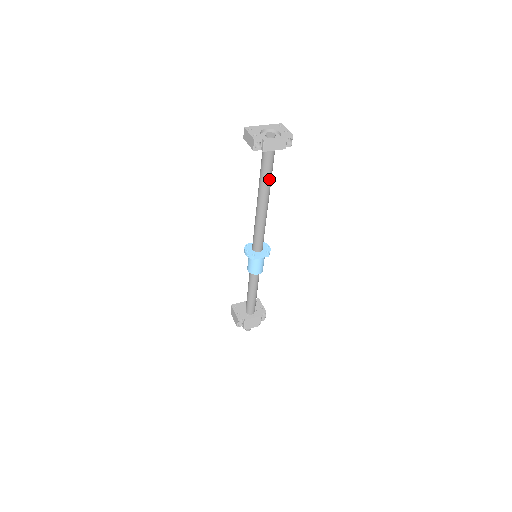
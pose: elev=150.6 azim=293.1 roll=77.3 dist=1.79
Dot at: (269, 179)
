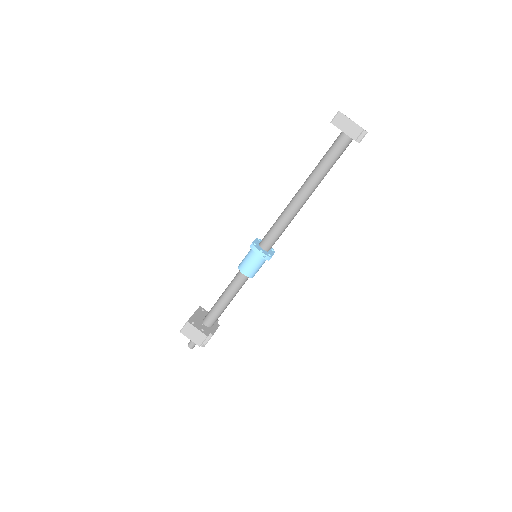
Dot at: (328, 171)
